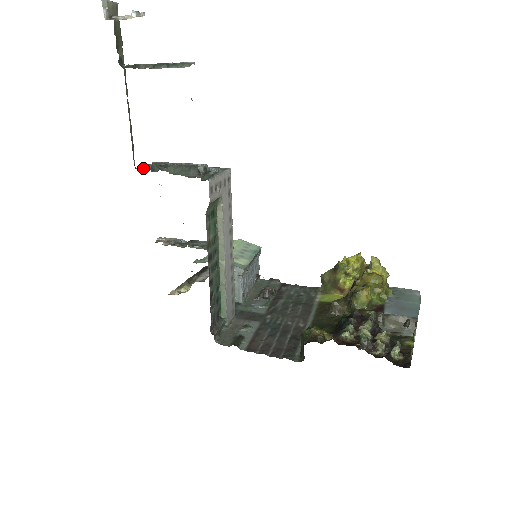
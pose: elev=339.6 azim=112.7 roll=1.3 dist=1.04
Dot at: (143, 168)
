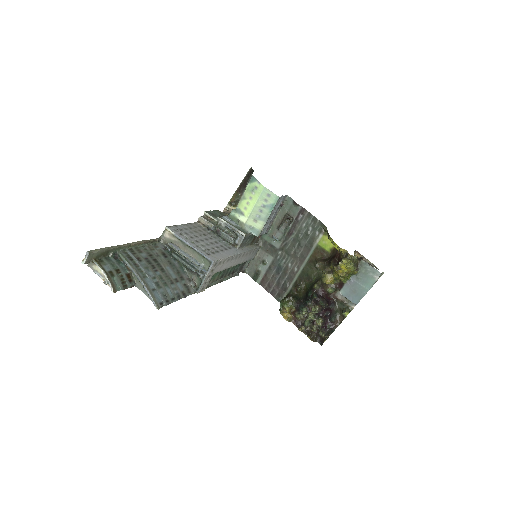
Dot at: (165, 233)
